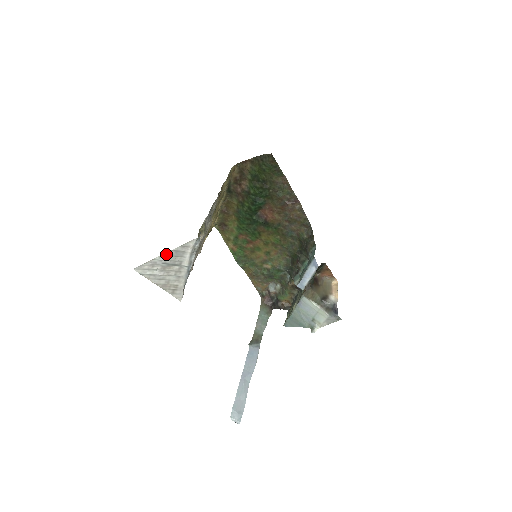
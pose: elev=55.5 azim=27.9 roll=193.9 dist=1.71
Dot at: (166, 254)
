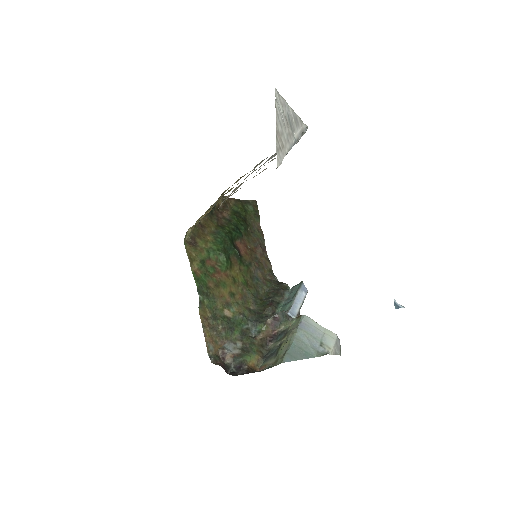
Dot at: (292, 110)
